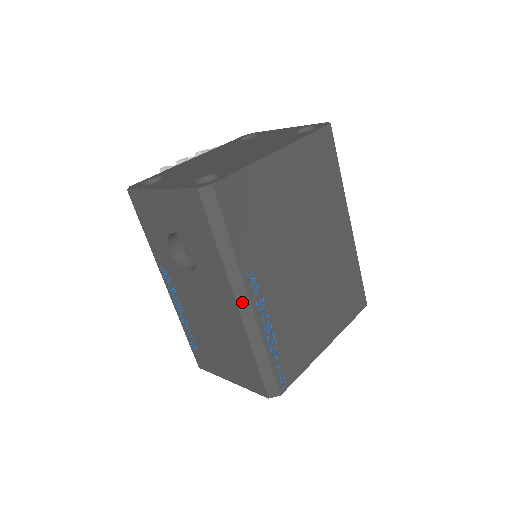
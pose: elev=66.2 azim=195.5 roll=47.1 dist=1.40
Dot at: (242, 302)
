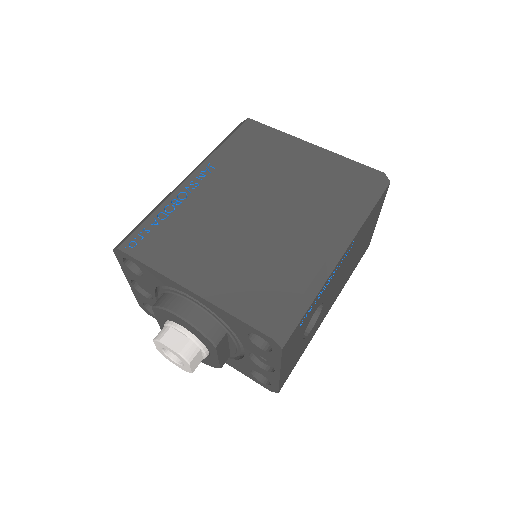
Dot at: occluded
